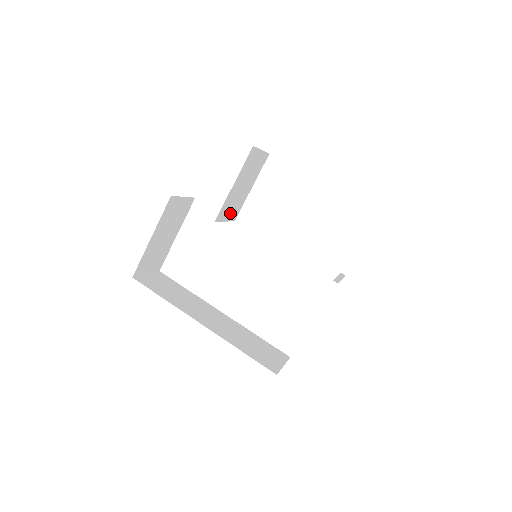
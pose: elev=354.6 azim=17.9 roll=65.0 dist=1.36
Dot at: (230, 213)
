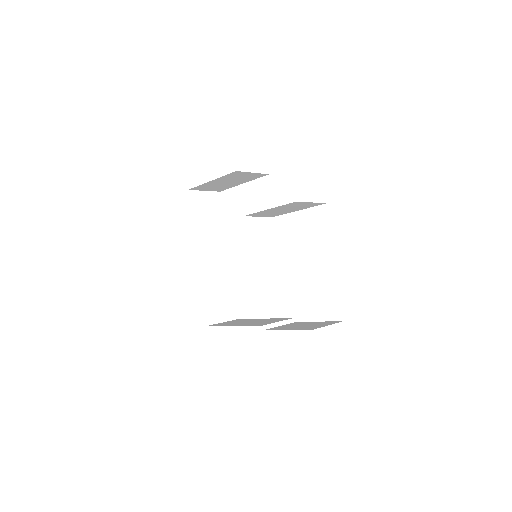
Dot at: (267, 214)
